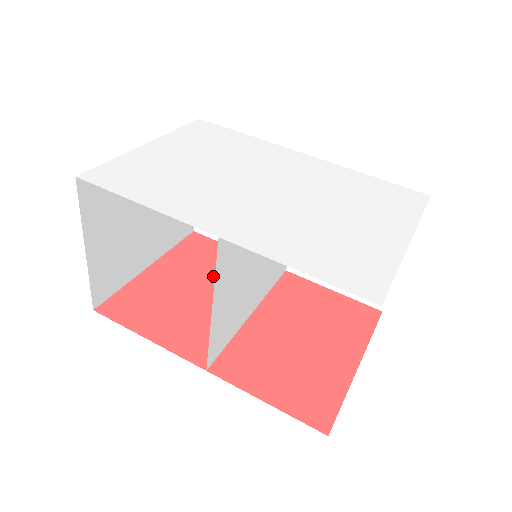
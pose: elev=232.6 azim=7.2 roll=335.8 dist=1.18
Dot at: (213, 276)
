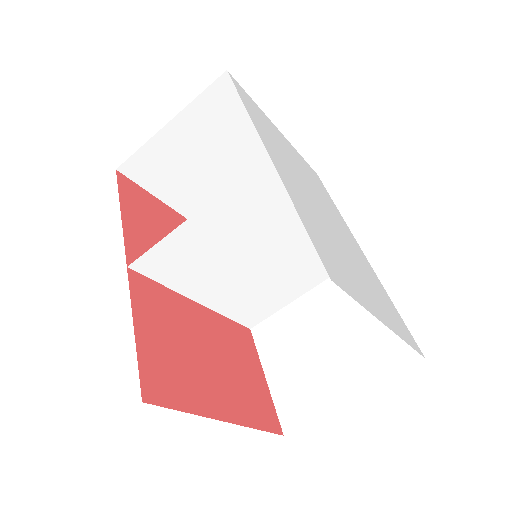
Dot at: occluded
